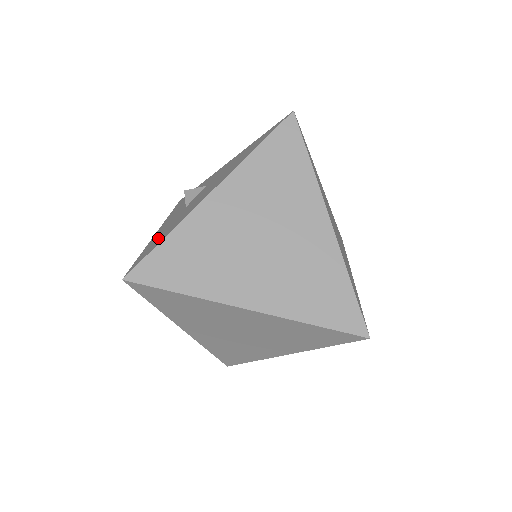
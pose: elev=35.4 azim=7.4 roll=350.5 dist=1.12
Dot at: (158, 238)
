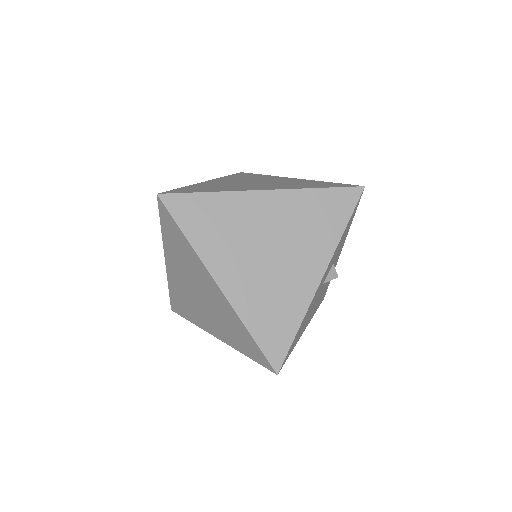
Dot at: occluded
